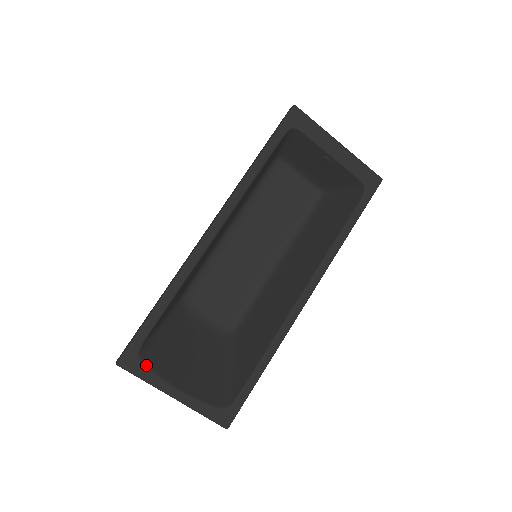
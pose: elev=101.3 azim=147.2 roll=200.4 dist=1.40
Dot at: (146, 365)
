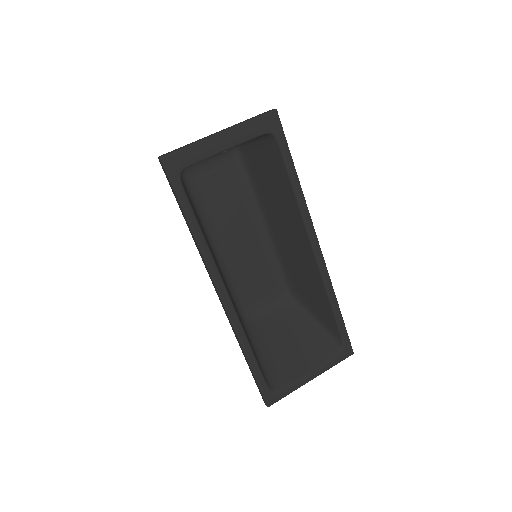
Dot at: (281, 389)
